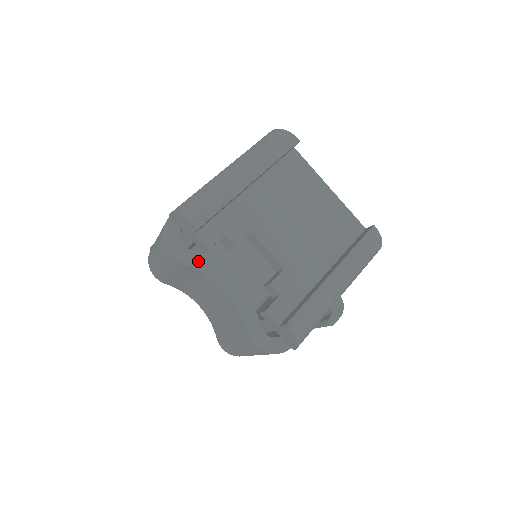
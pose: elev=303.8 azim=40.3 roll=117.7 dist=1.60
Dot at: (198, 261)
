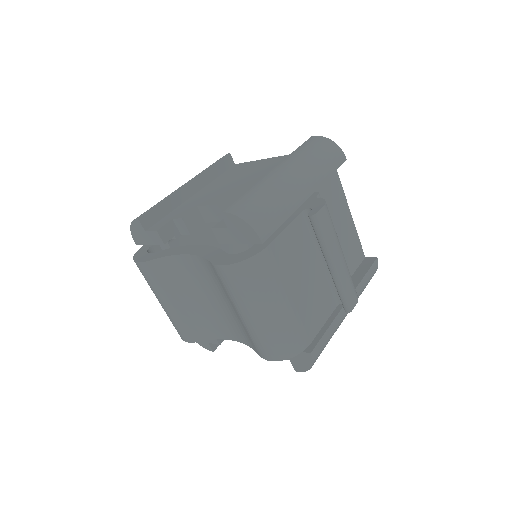
Dot at: (162, 253)
